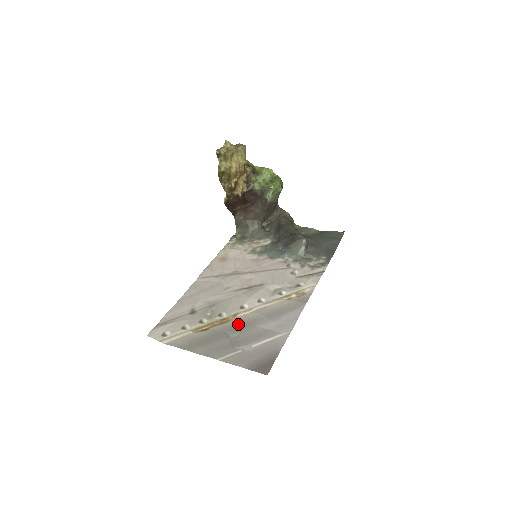
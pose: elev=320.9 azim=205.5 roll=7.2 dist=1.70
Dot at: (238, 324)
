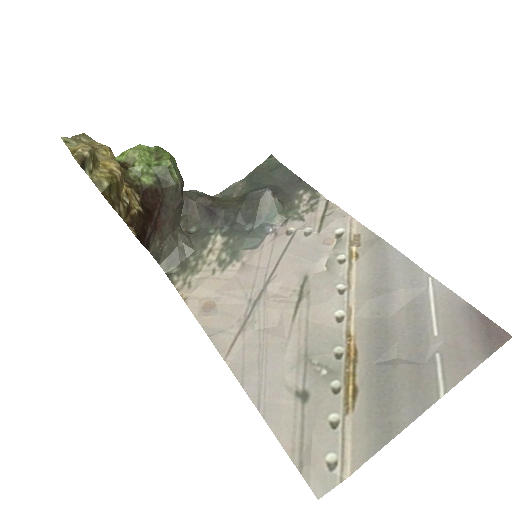
Dot at: (372, 338)
